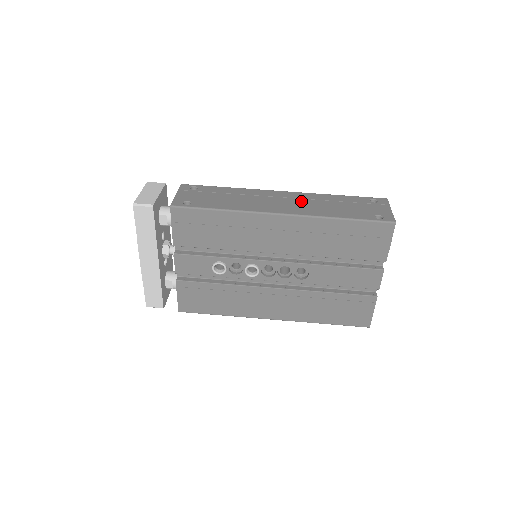
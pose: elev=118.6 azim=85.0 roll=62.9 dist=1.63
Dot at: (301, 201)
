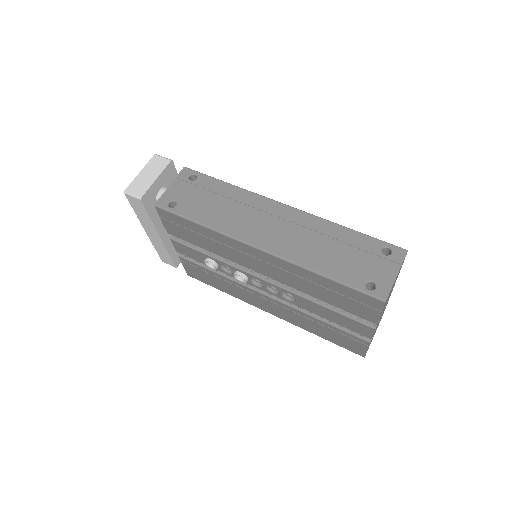
Dot at: (295, 230)
